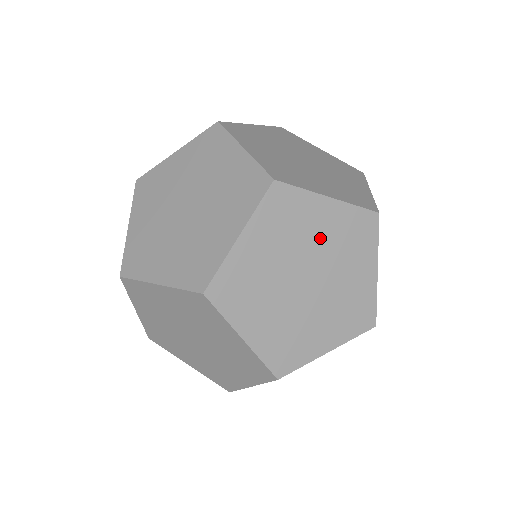
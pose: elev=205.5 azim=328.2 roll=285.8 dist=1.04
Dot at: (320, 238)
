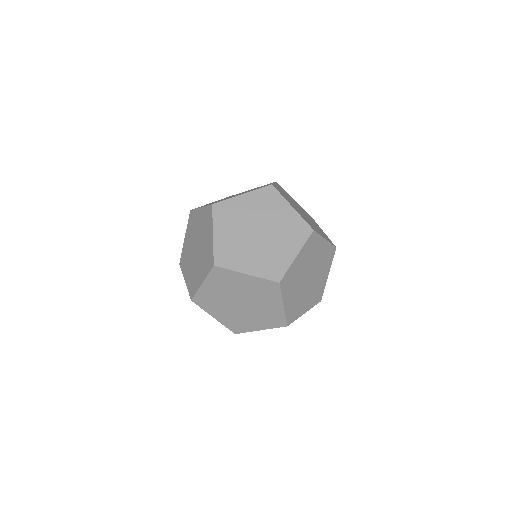
Dot at: (318, 258)
